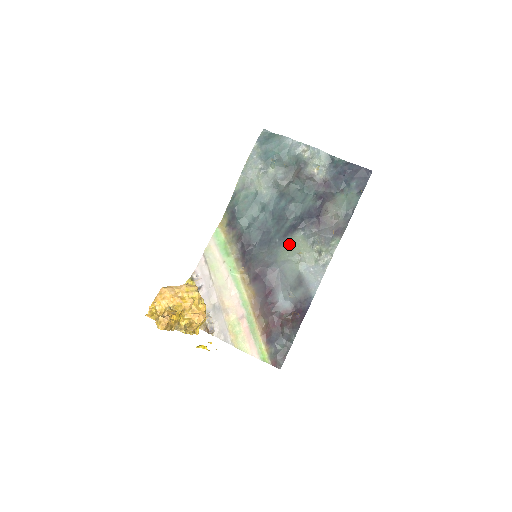
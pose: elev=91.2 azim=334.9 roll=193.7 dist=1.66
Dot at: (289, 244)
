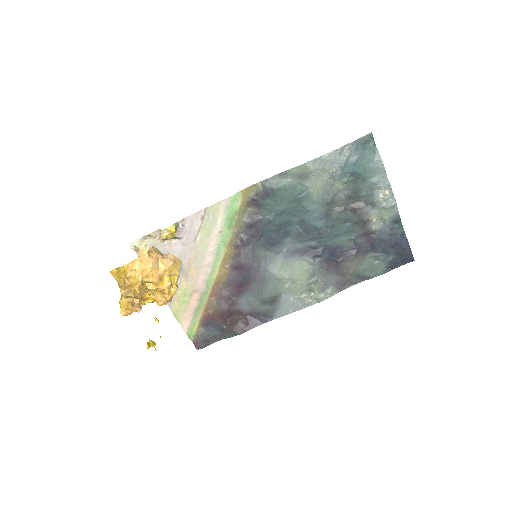
Dot at: (292, 263)
